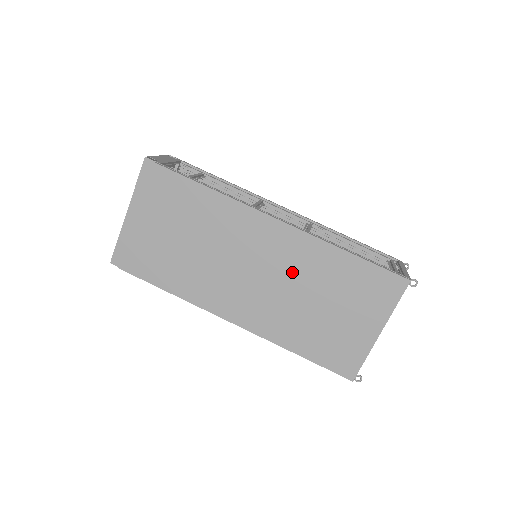
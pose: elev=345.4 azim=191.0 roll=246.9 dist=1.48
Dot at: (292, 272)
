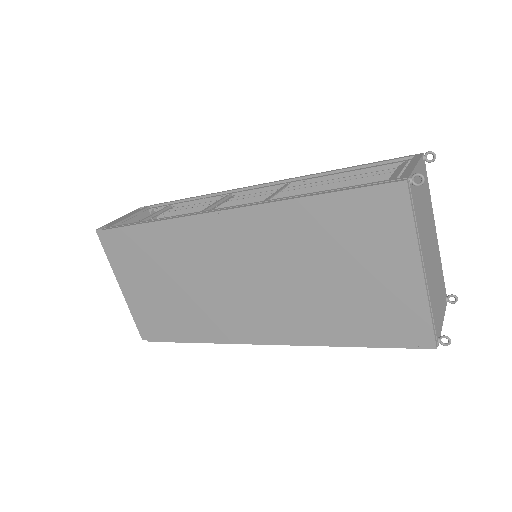
Dot at: (274, 257)
